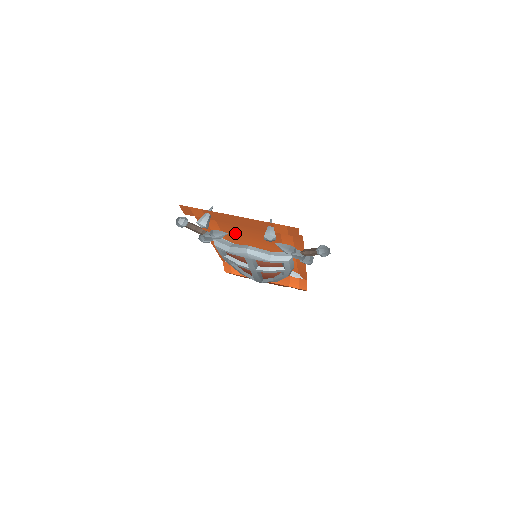
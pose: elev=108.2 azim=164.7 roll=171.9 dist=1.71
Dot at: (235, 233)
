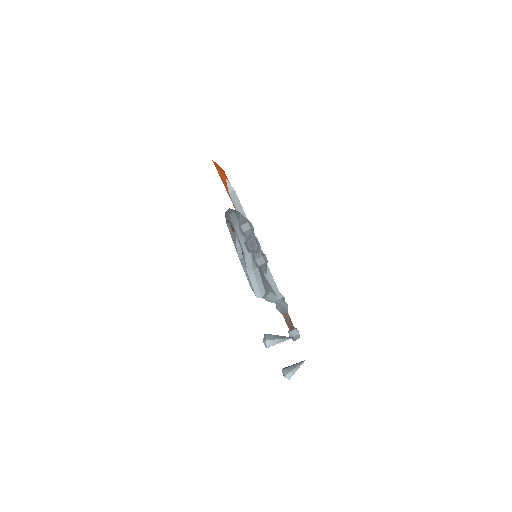
Dot at: occluded
